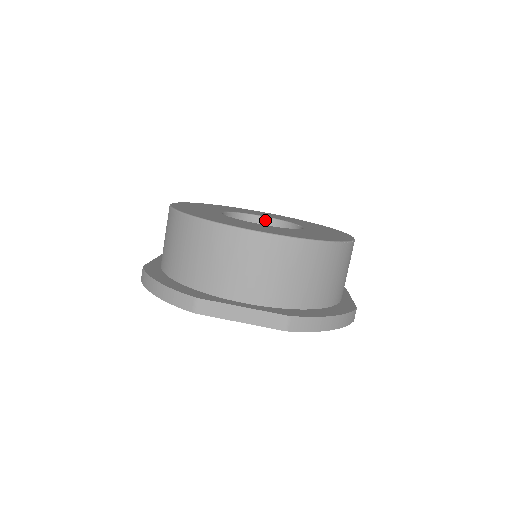
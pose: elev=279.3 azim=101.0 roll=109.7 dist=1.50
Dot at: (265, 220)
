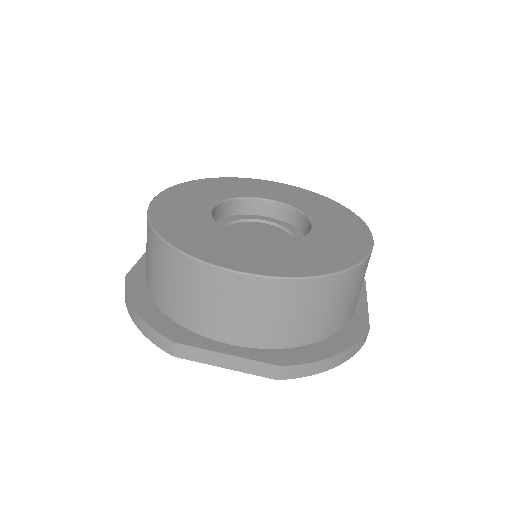
Dot at: (270, 204)
